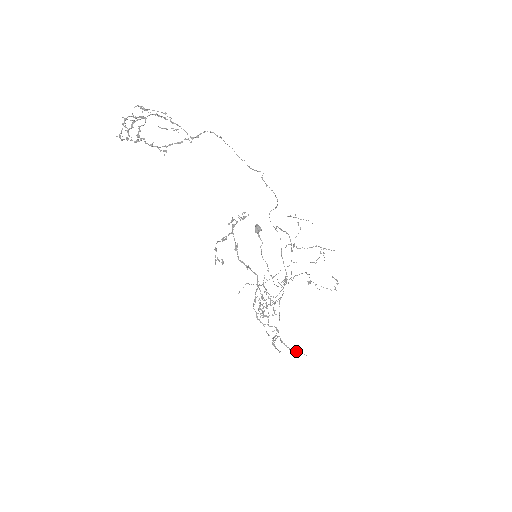
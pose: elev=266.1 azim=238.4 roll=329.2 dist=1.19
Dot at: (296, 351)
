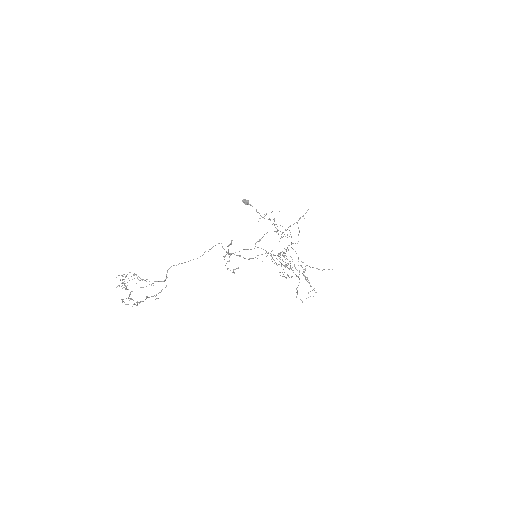
Dot at: occluded
